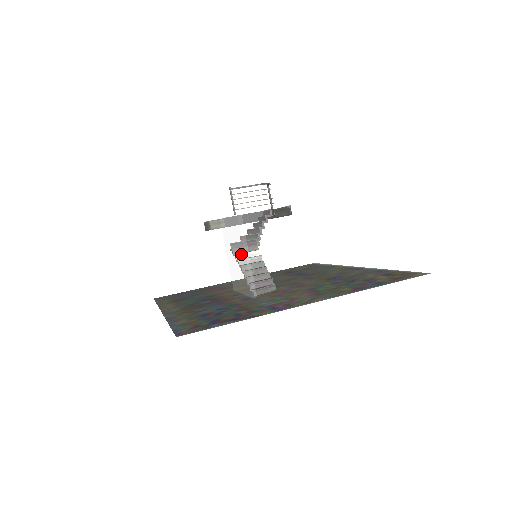
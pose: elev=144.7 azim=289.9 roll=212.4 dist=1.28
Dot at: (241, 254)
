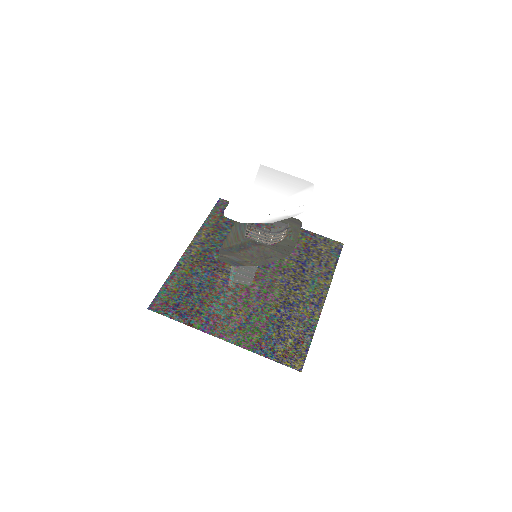
Dot at: occluded
